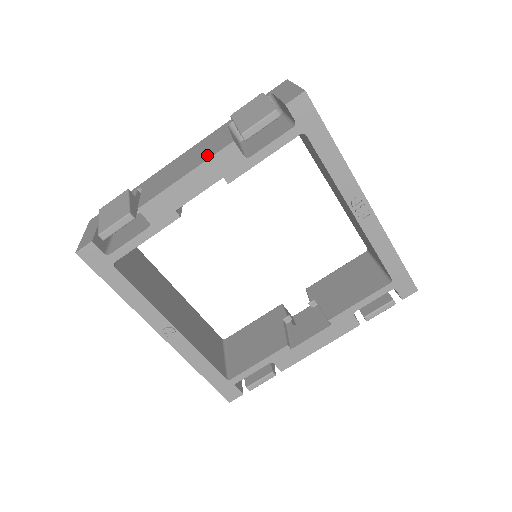
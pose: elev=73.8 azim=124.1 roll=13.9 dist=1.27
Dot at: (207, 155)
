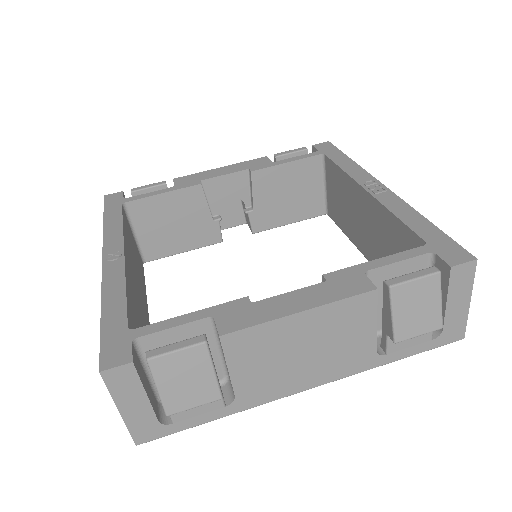
Dot at: occluded
